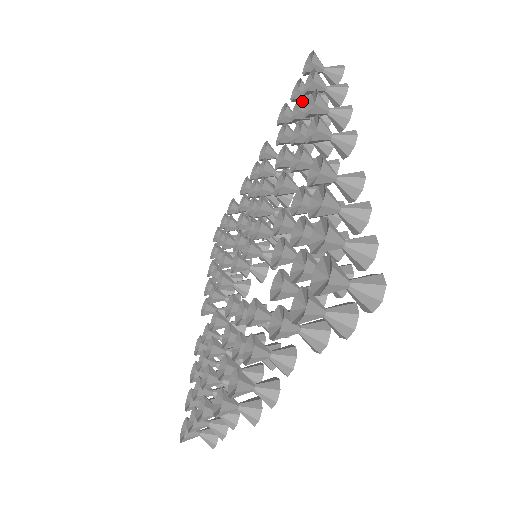
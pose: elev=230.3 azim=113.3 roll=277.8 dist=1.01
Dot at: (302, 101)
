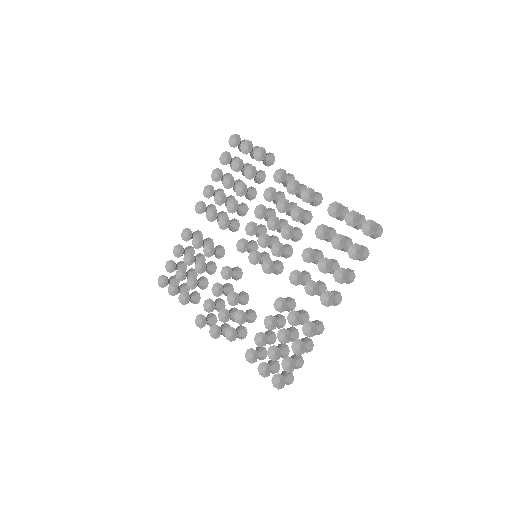
Dot at: occluded
